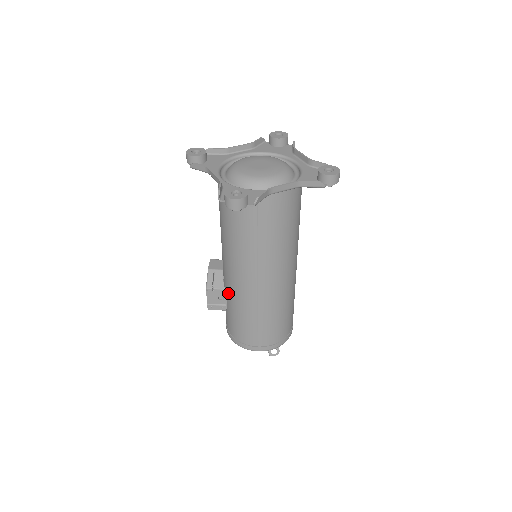
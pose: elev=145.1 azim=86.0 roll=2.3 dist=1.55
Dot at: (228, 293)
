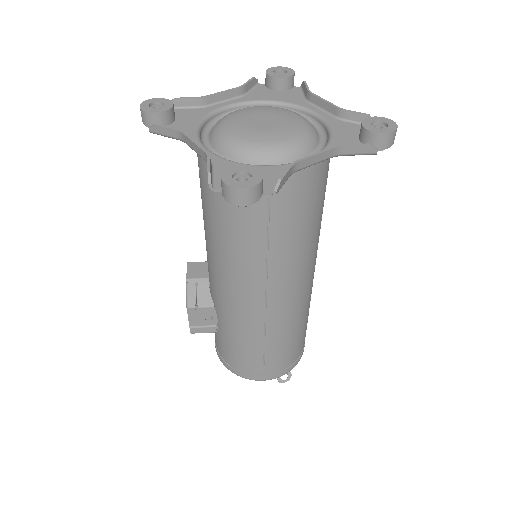
Dot at: (220, 312)
